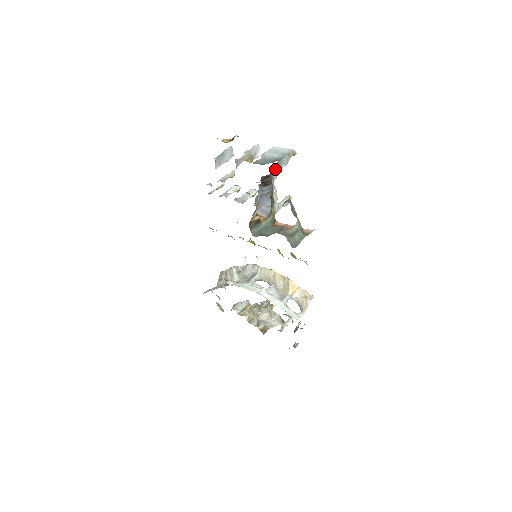
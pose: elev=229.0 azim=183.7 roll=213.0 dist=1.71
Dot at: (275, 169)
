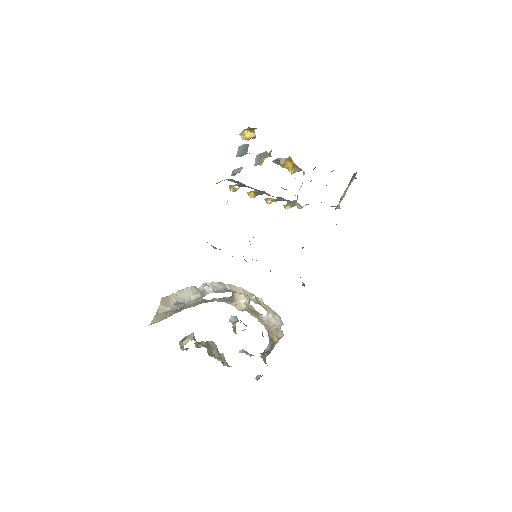
Dot at: occluded
